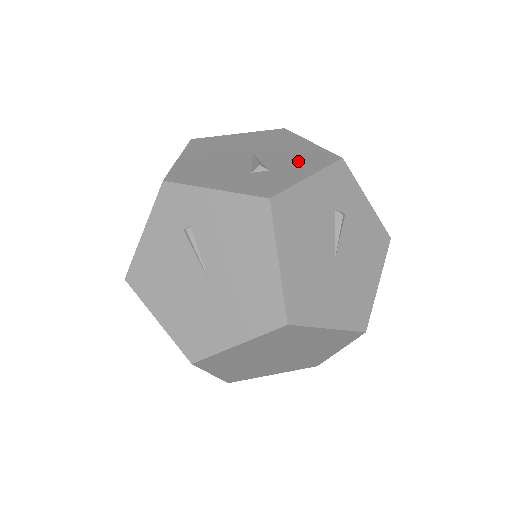
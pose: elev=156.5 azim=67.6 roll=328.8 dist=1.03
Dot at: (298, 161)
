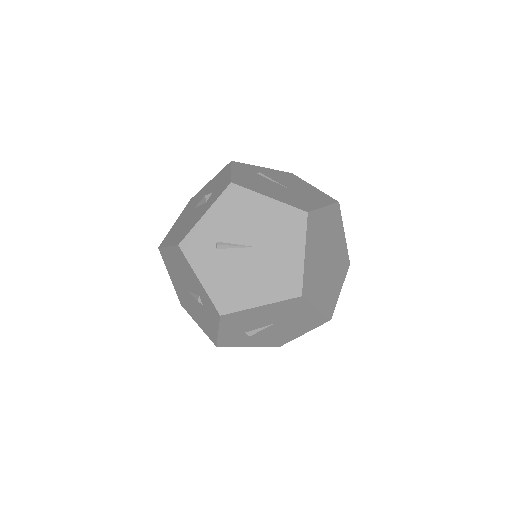
Dot at: occluded
